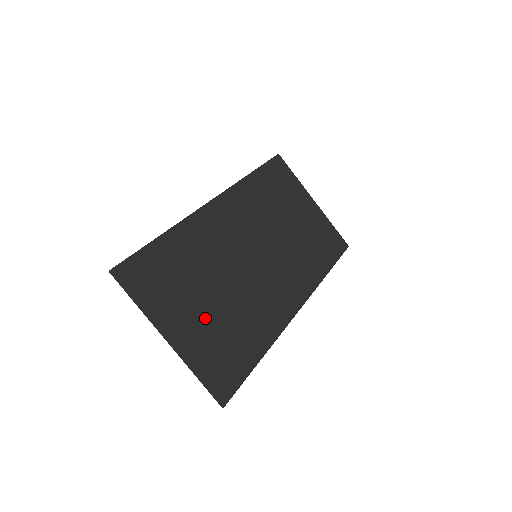
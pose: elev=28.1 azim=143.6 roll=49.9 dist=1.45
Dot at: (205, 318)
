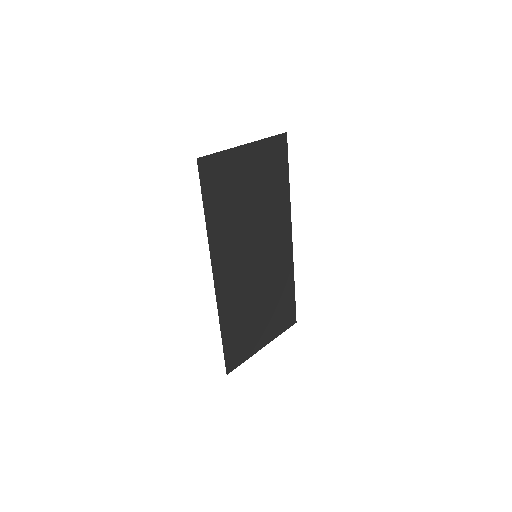
Dot at: (266, 318)
